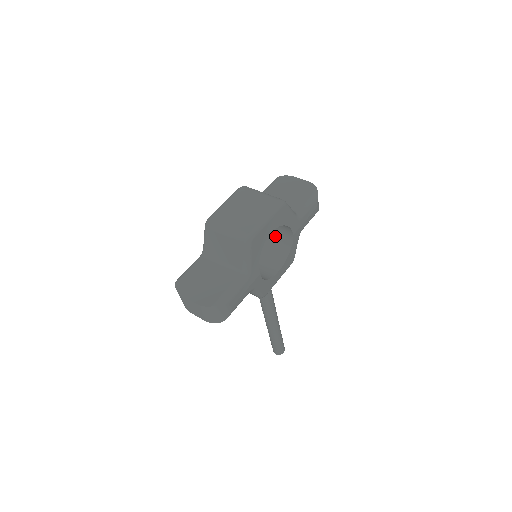
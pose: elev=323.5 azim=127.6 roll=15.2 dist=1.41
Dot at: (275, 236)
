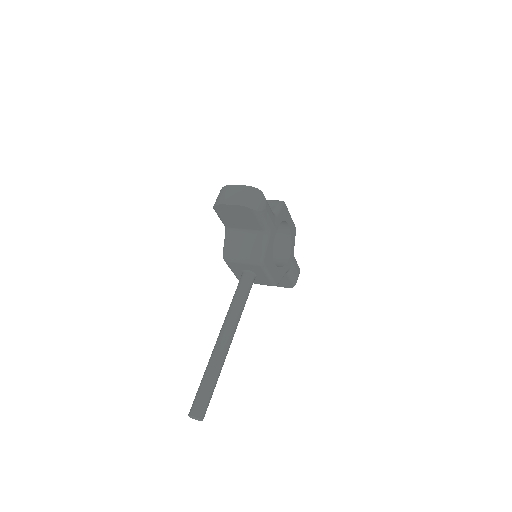
Dot at: occluded
